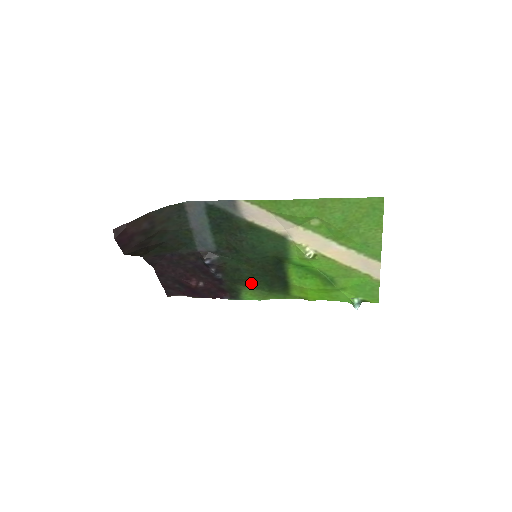
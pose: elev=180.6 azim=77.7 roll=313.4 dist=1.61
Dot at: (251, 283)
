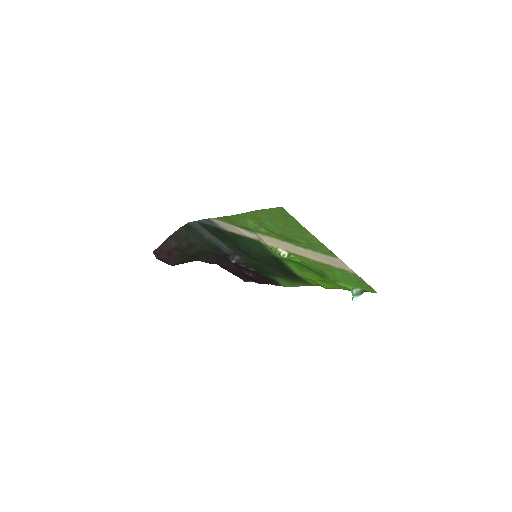
Dot at: (275, 275)
